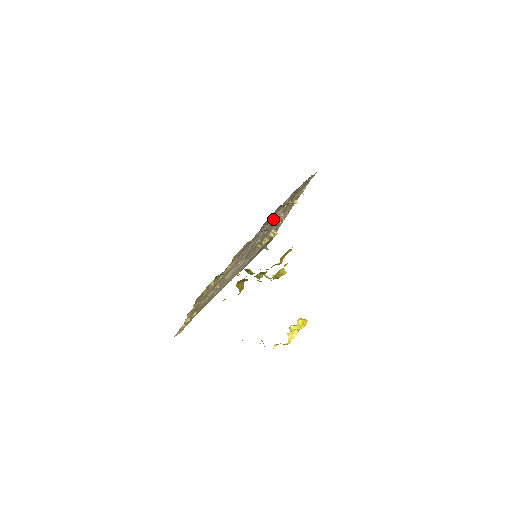
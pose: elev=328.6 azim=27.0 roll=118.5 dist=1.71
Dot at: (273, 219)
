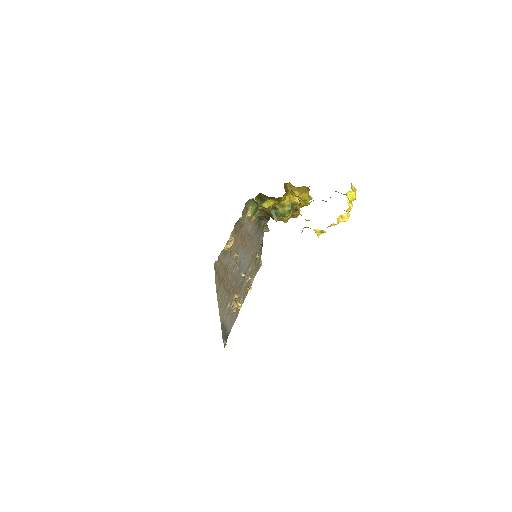
Dot at: (254, 251)
